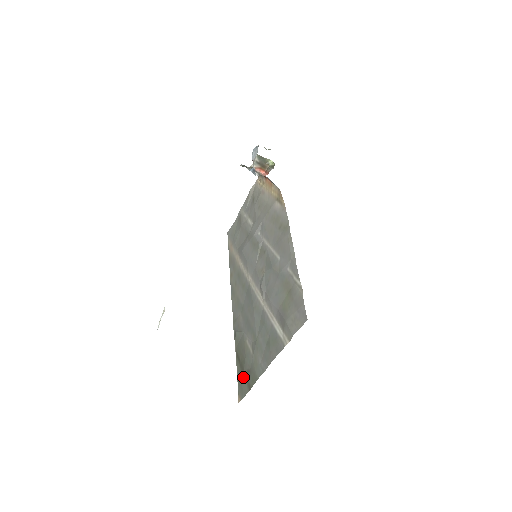
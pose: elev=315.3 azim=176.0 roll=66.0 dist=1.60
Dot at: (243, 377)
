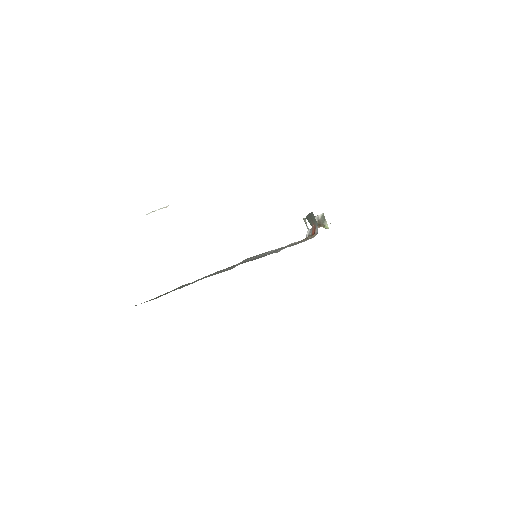
Dot at: (158, 296)
